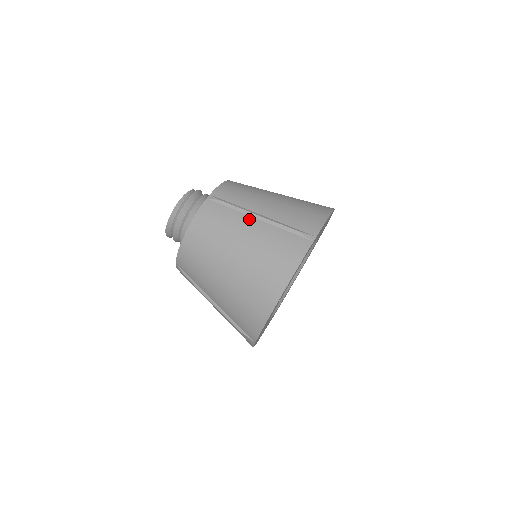
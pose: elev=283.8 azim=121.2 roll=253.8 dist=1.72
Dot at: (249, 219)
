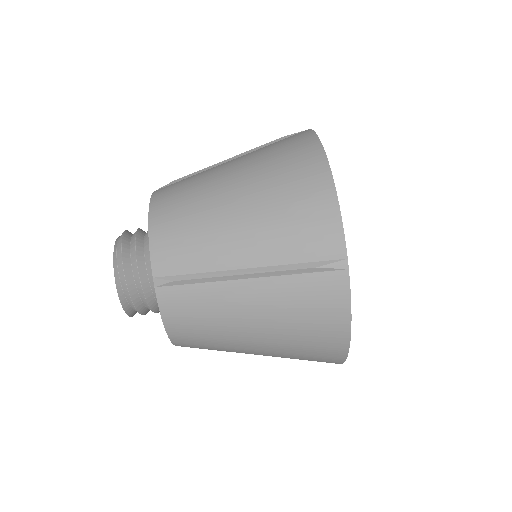
Dot at: (235, 286)
